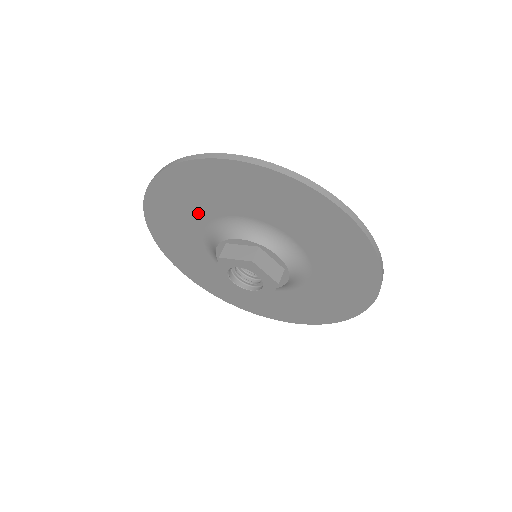
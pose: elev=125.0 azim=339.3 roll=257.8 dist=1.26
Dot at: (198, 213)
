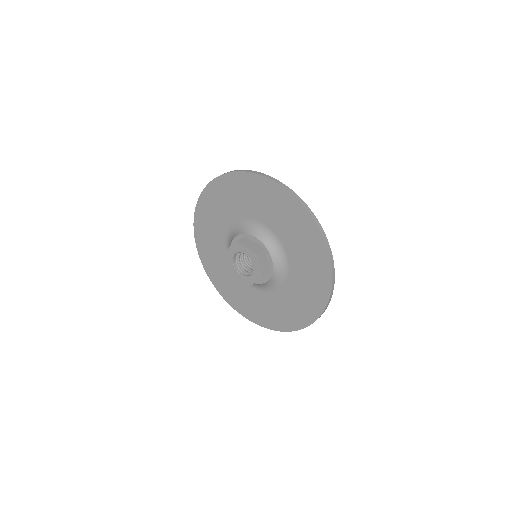
Dot at: (240, 208)
